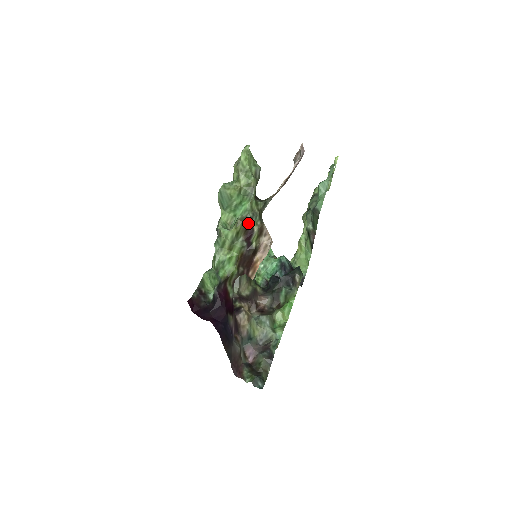
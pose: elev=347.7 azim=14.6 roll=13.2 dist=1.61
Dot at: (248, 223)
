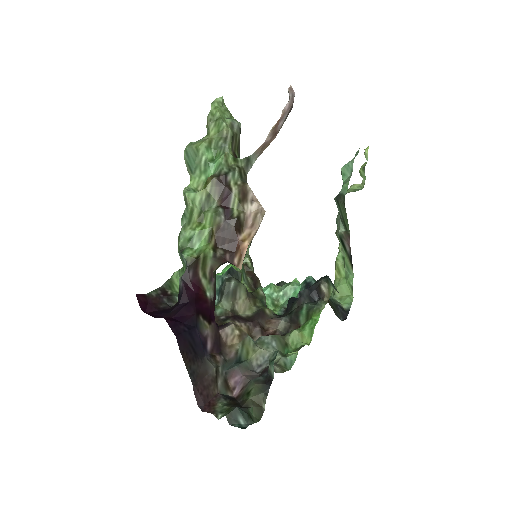
Dot at: (222, 180)
